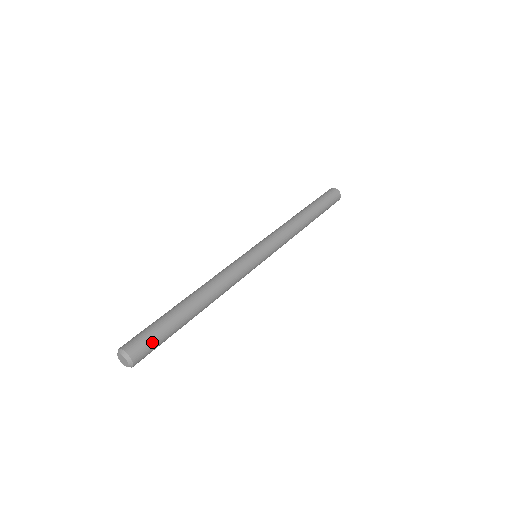
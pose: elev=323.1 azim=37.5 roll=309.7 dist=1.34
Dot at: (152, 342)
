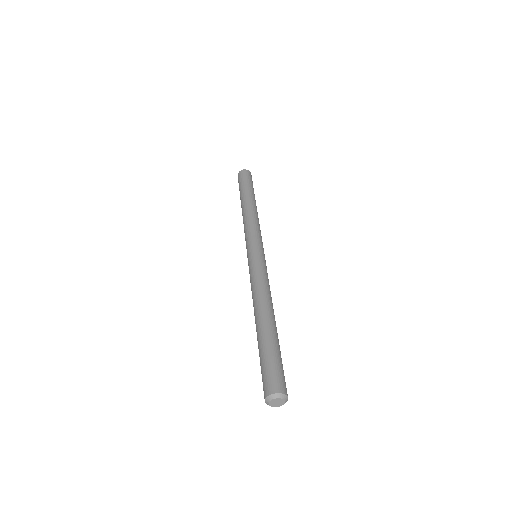
Dot at: (283, 372)
